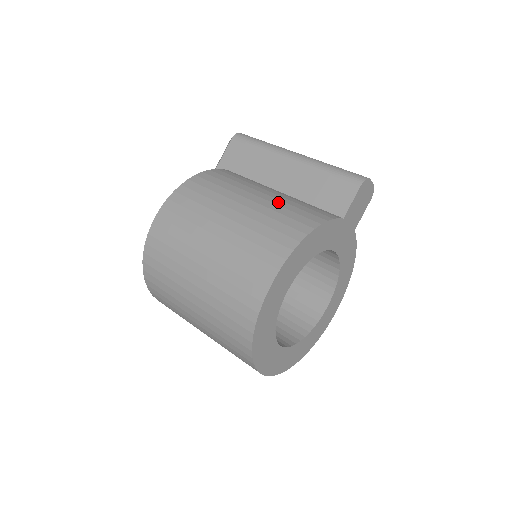
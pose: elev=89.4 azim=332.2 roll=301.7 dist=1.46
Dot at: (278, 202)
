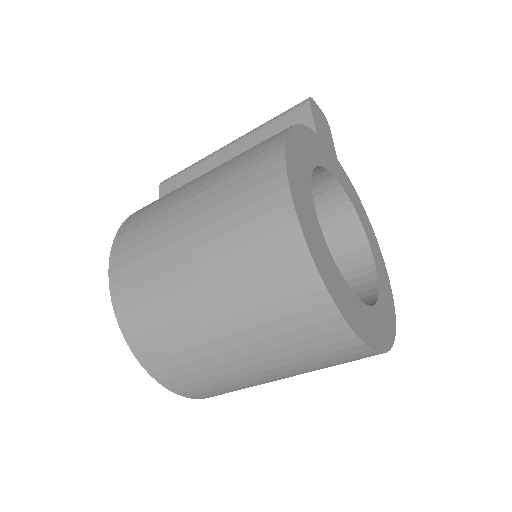
Dot at: occluded
